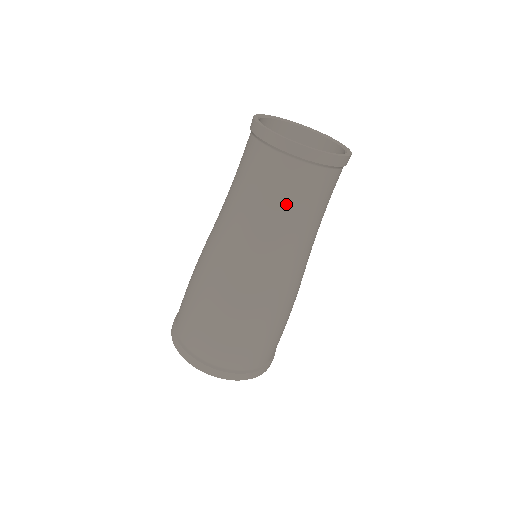
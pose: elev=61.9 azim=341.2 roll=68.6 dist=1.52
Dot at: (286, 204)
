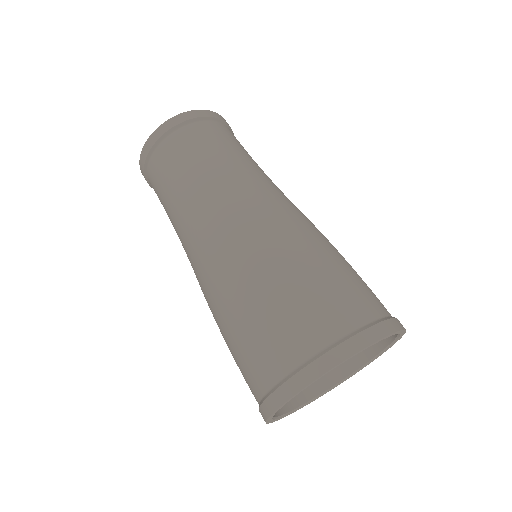
Dot at: (222, 151)
